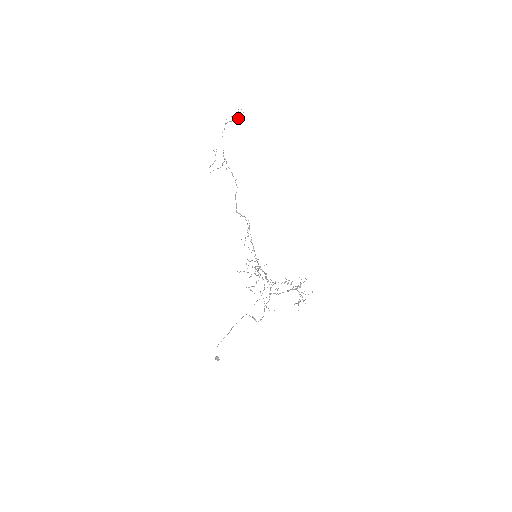
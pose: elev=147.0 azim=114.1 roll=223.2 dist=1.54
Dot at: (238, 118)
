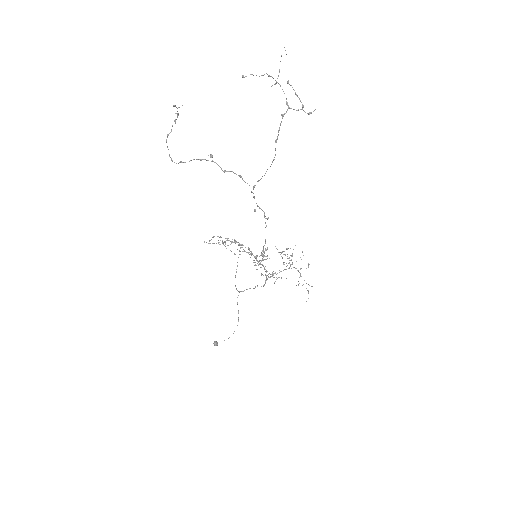
Dot at: (276, 83)
